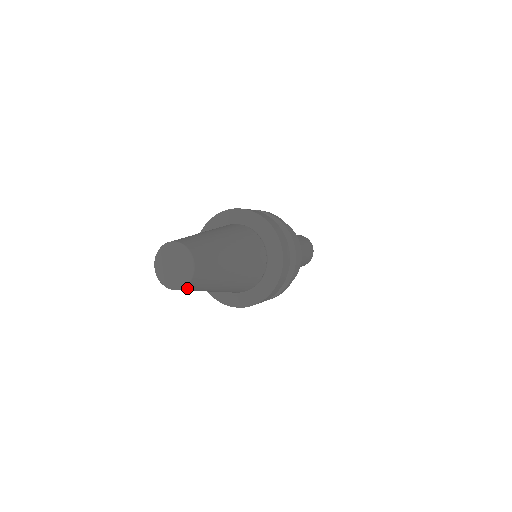
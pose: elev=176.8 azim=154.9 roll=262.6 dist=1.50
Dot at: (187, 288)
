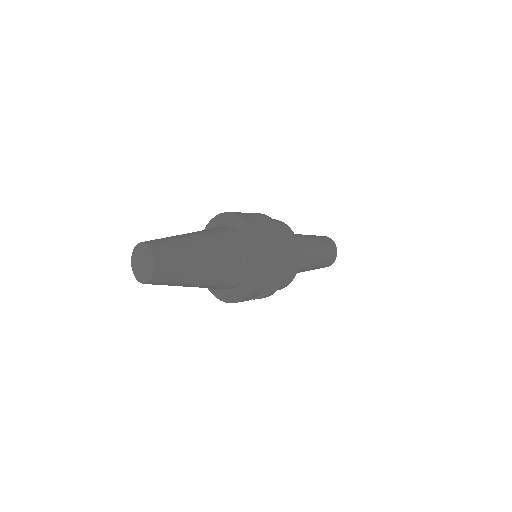
Dot at: (159, 270)
